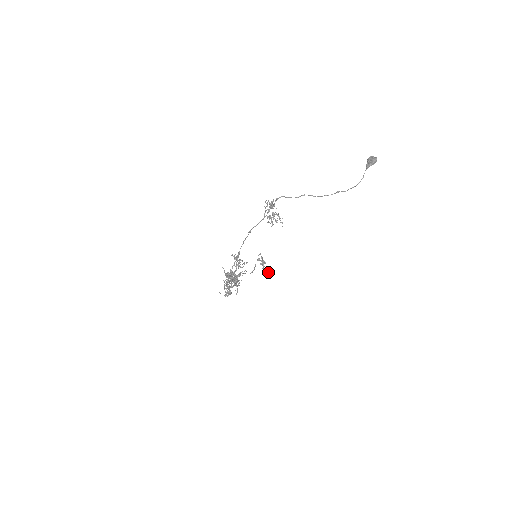
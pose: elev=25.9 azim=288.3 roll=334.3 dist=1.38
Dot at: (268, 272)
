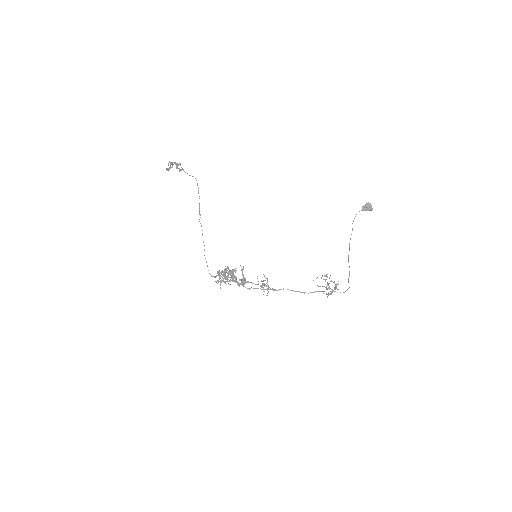
Dot at: occluded
